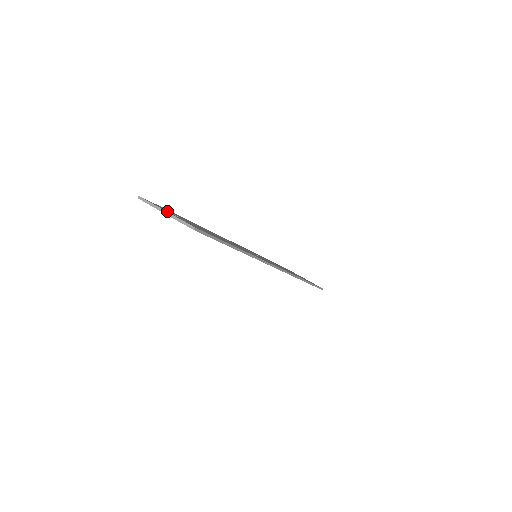
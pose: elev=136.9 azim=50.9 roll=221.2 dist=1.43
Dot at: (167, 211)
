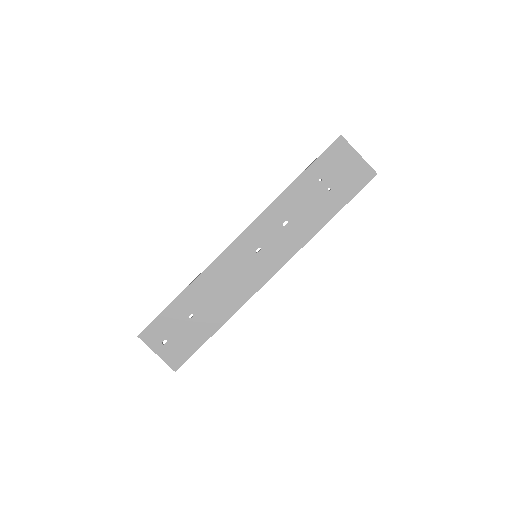
Dot at: (158, 348)
